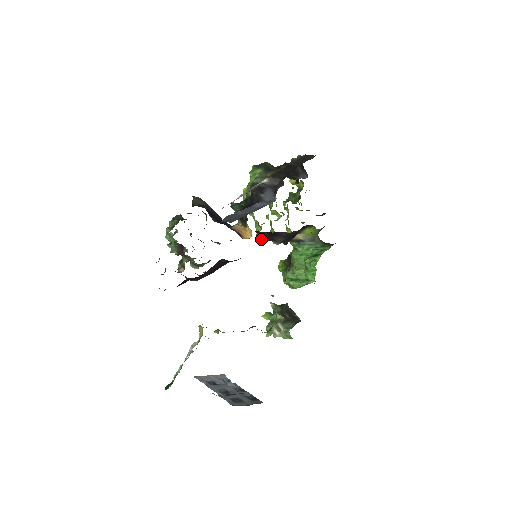
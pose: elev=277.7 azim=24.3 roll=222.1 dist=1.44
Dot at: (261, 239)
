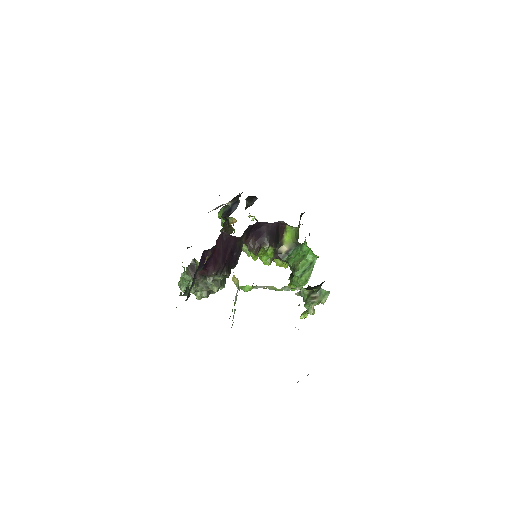
Dot at: (253, 249)
